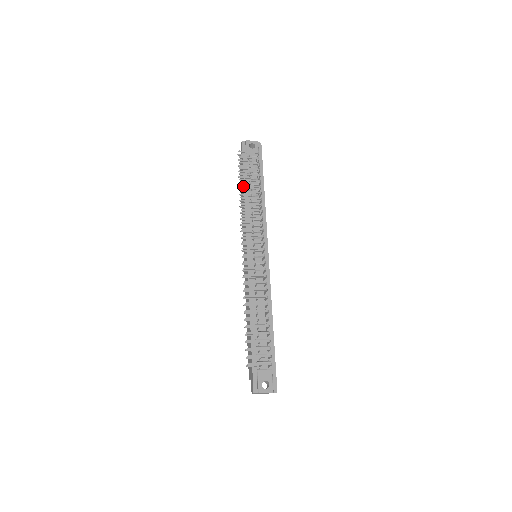
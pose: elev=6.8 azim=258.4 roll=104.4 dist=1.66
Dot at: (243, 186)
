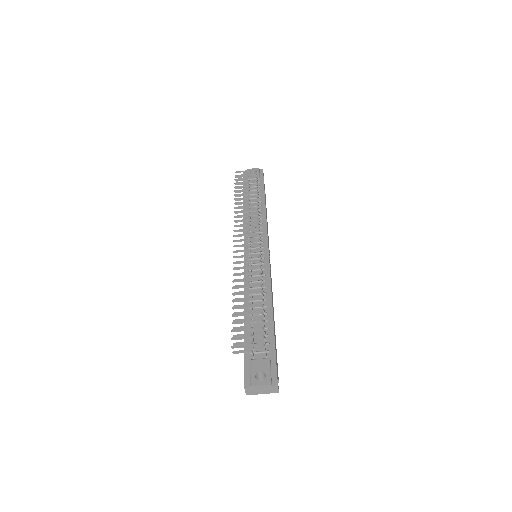
Dot at: (238, 195)
